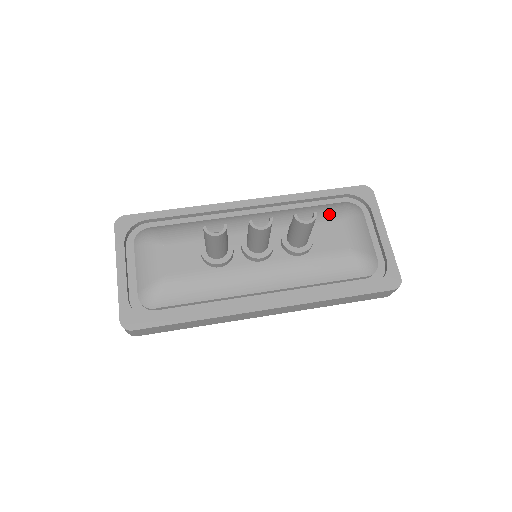
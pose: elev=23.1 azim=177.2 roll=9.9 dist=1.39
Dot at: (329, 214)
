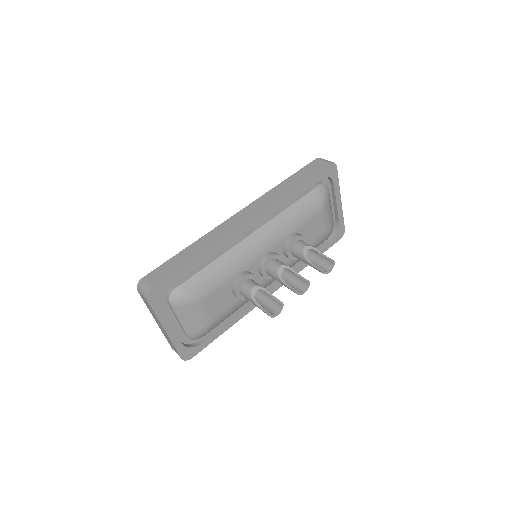
Dot at: (312, 211)
